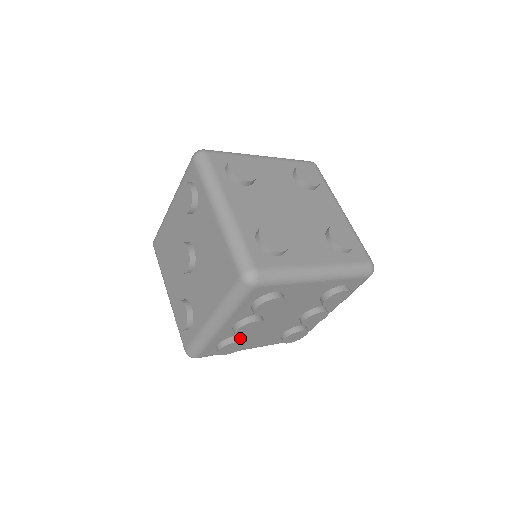
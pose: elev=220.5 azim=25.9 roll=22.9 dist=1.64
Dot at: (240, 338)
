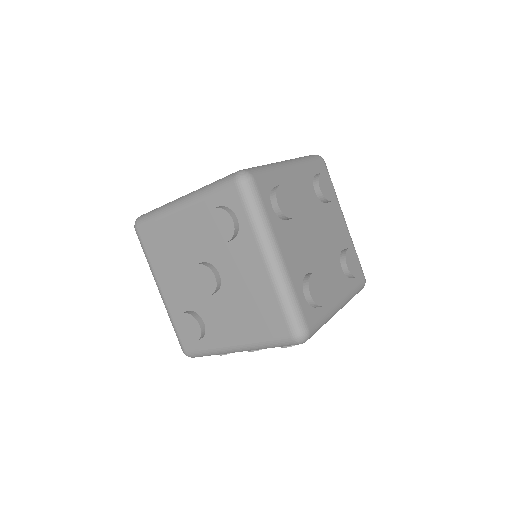
Dot at: occluded
